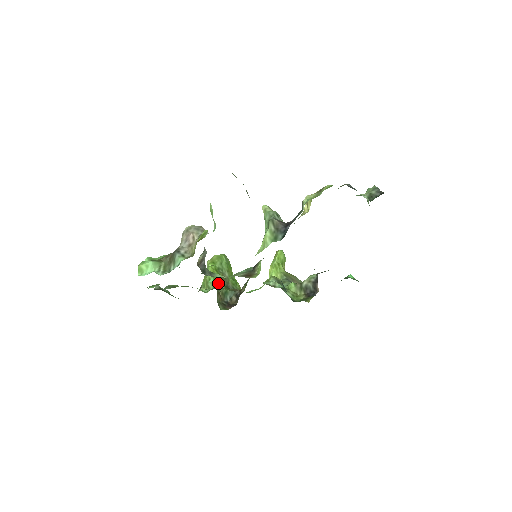
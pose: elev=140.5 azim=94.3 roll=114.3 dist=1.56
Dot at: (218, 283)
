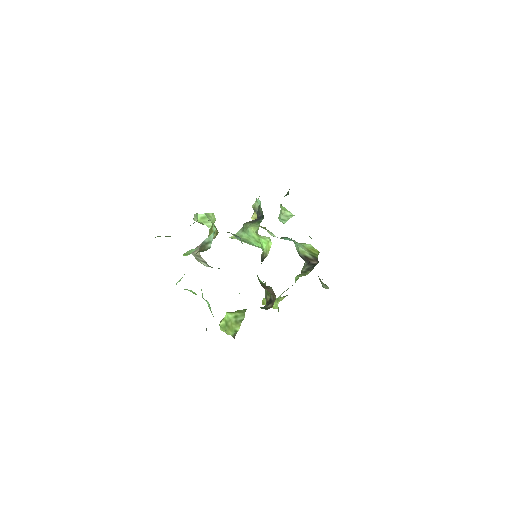
Dot at: (246, 309)
